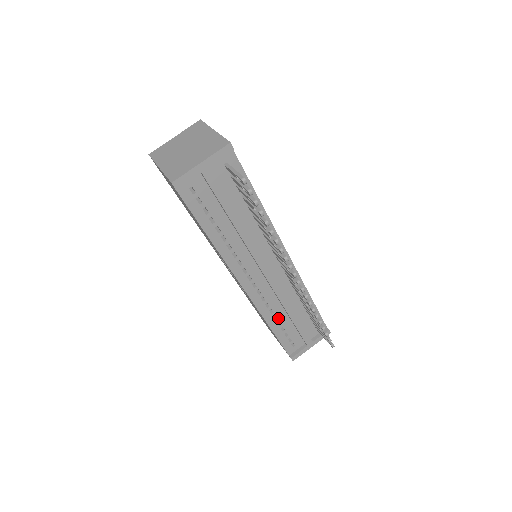
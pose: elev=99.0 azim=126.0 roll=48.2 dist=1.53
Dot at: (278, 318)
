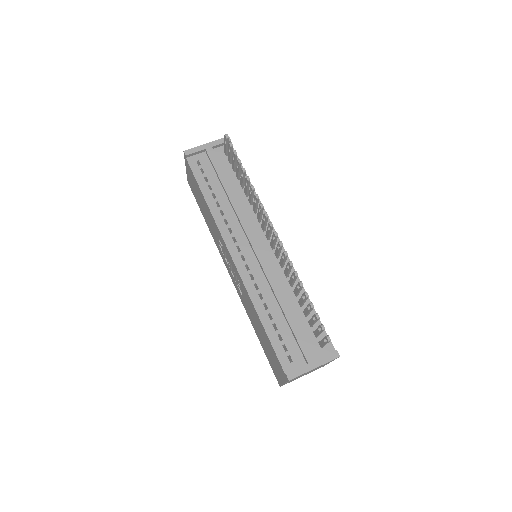
Dot at: (269, 309)
